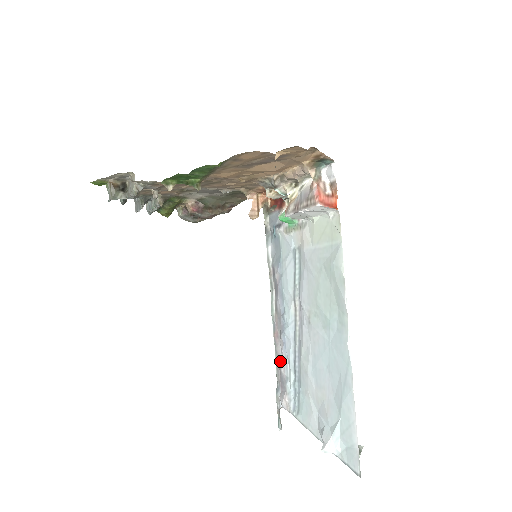
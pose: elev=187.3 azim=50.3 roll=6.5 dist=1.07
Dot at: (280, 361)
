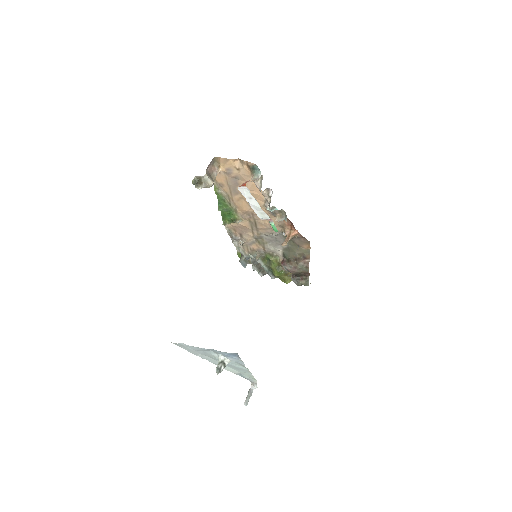
Dot at: occluded
